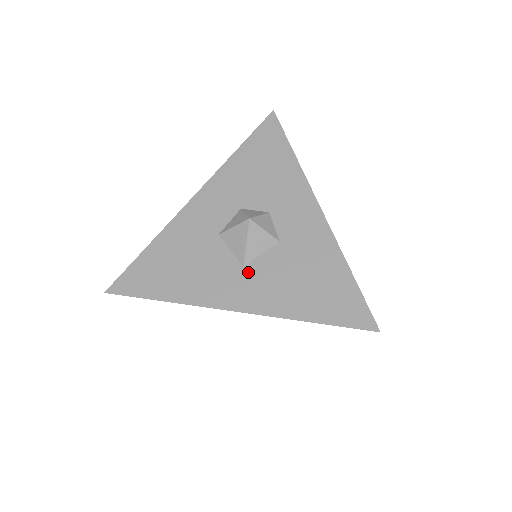
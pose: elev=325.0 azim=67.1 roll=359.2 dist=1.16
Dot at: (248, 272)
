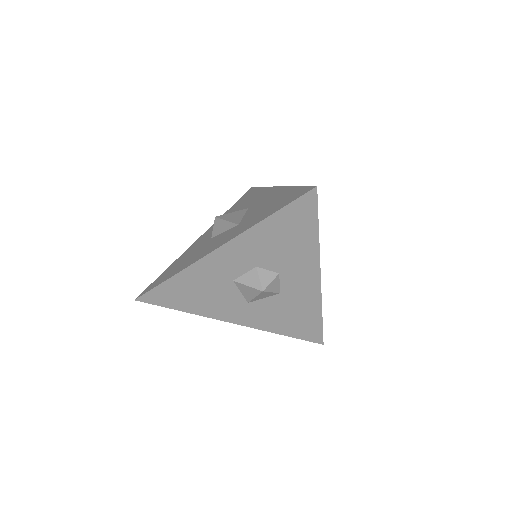
Dot at: (251, 306)
